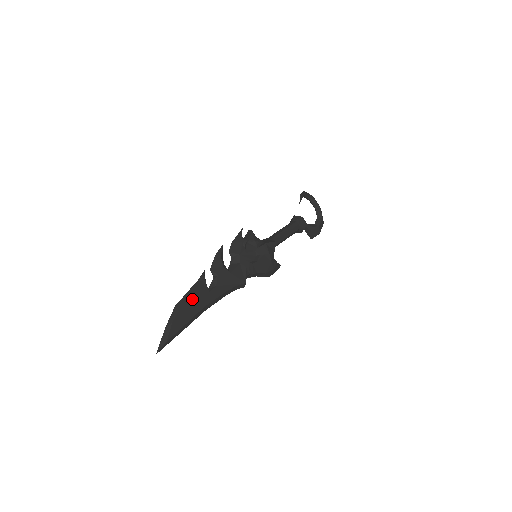
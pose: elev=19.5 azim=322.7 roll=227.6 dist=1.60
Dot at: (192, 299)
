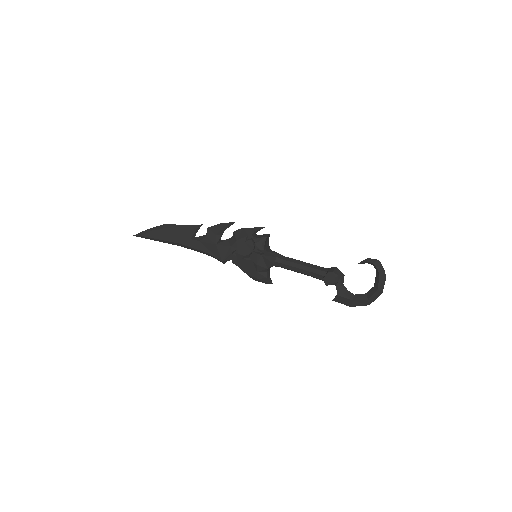
Dot at: (176, 231)
